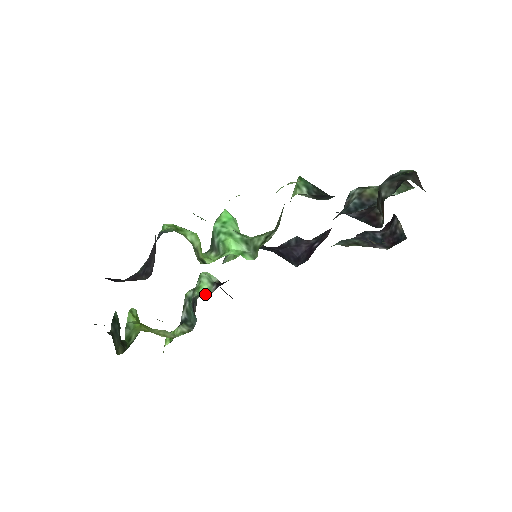
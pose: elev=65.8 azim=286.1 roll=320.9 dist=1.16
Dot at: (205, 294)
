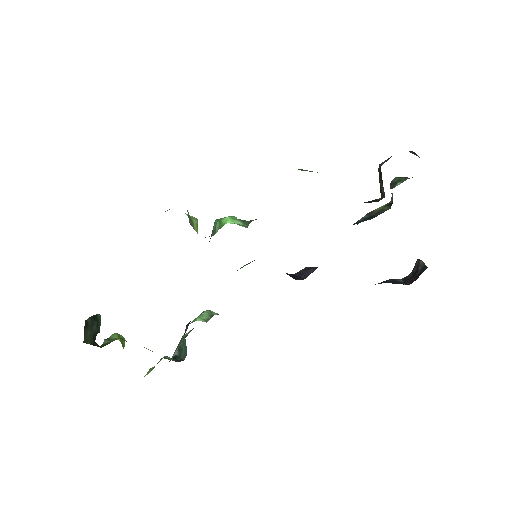
Dot at: occluded
